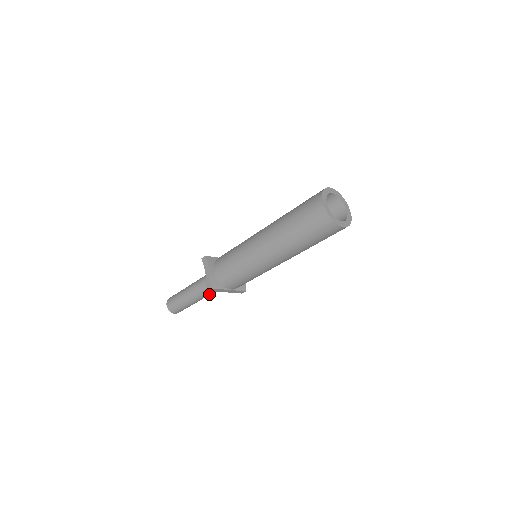
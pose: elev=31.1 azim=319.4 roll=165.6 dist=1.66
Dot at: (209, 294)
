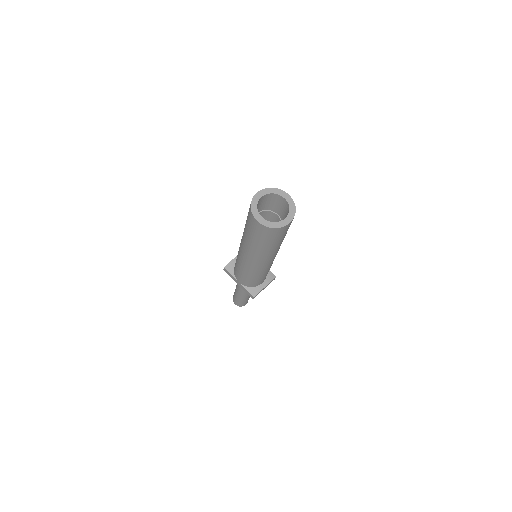
Dot at: (241, 288)
